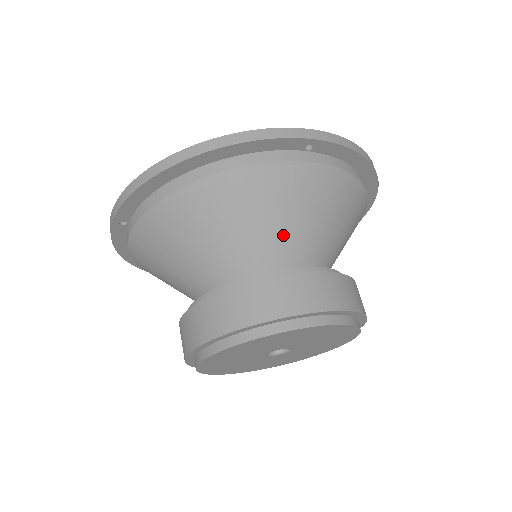
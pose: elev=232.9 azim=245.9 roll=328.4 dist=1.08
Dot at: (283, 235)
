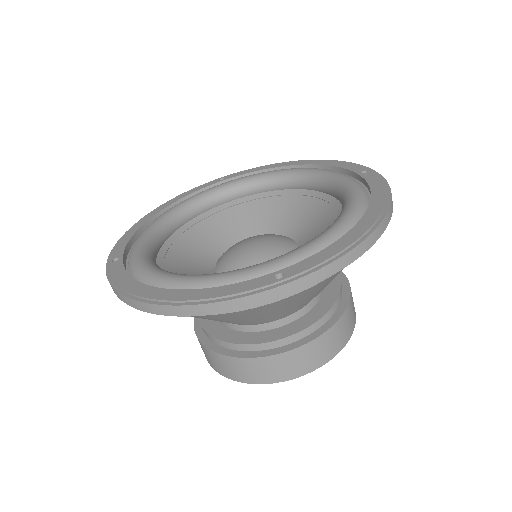
Dot at: (267, 318)
